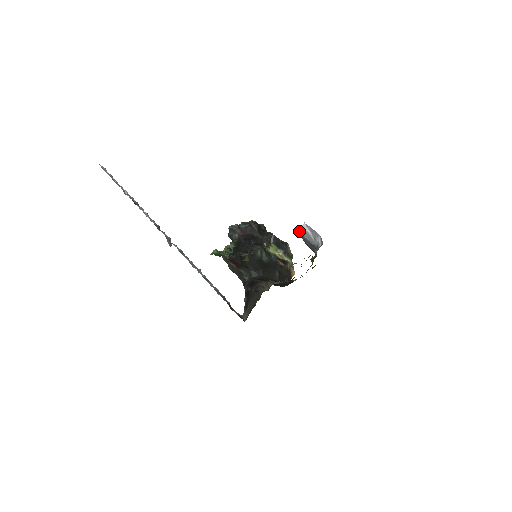
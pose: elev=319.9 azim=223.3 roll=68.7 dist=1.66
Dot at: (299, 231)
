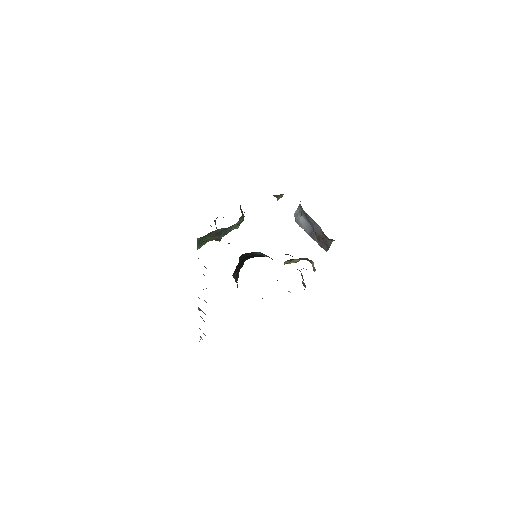
Dot at: occluded
